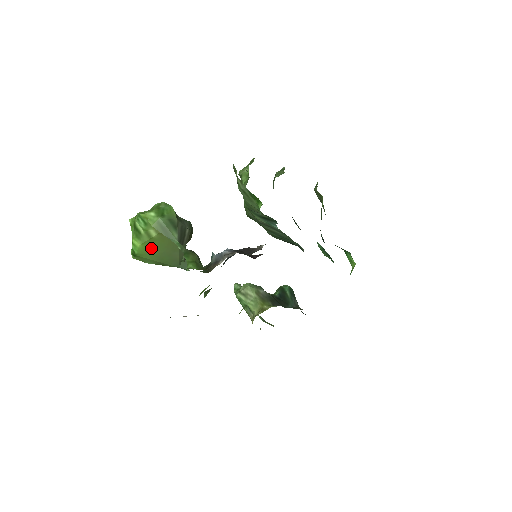
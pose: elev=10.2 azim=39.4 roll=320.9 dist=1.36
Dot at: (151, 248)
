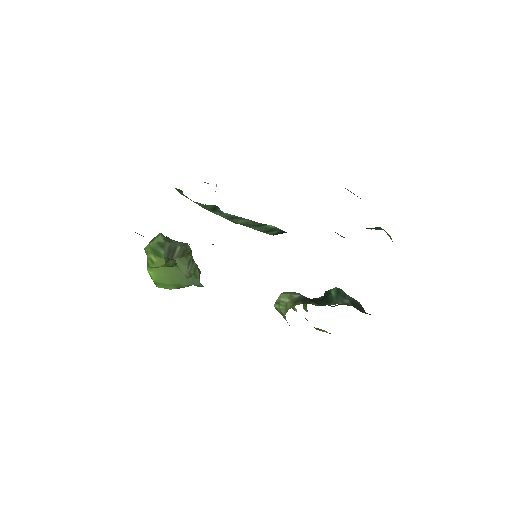
Dot at: (160, 272)
